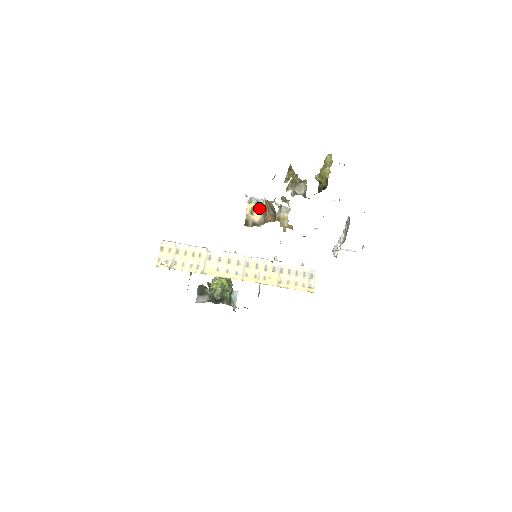
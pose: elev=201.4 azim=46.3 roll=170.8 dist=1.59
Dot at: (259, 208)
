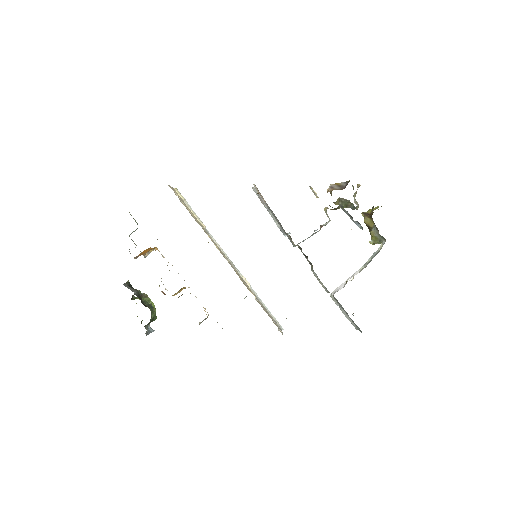
Dot at: occluded
